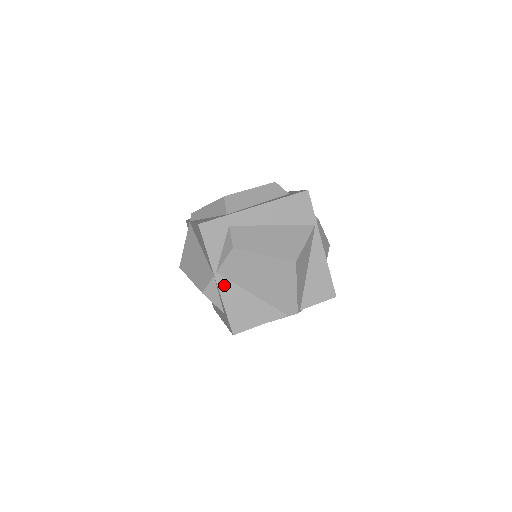
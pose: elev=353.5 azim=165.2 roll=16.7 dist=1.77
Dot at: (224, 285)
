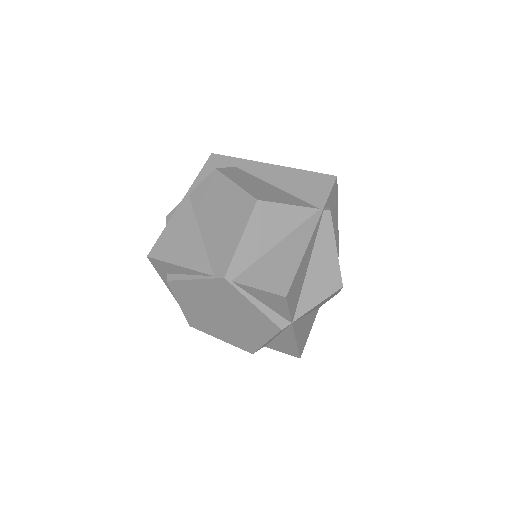
Dot at: (185, 208)
